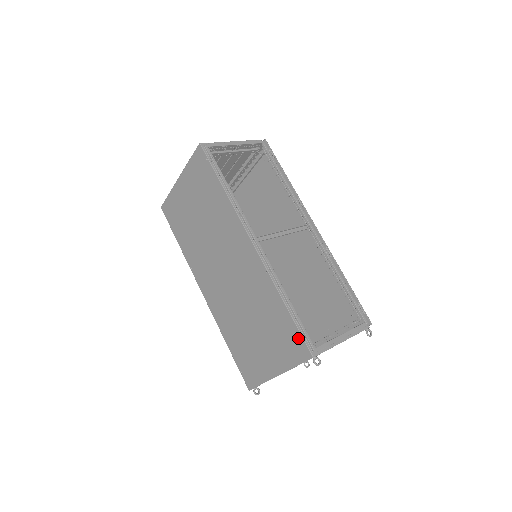
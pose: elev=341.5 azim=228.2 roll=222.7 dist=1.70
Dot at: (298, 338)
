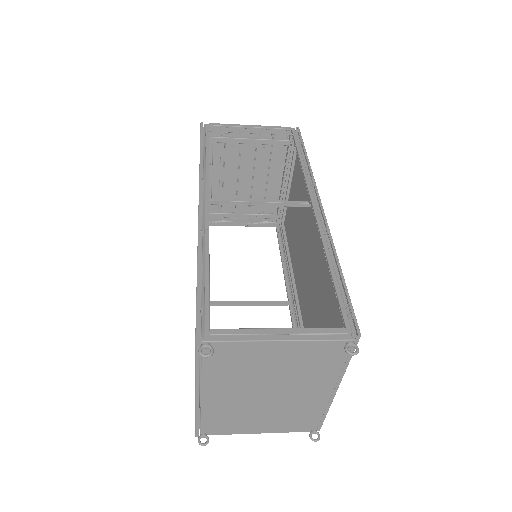
Dot at: occluded
